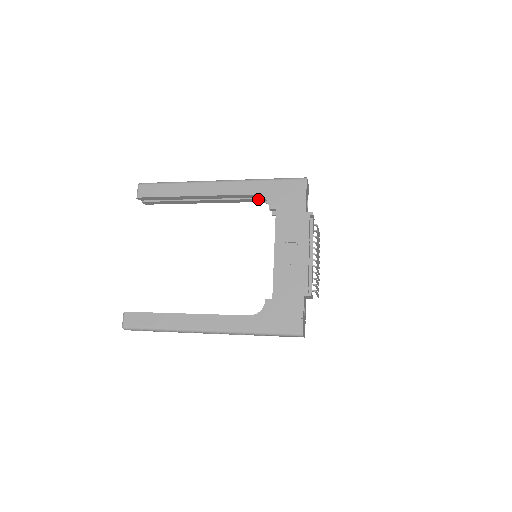
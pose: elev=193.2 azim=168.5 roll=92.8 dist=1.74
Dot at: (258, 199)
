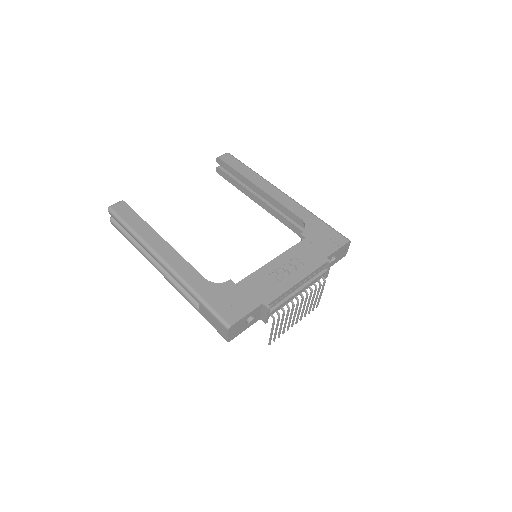
Dot at: (299, 229)
